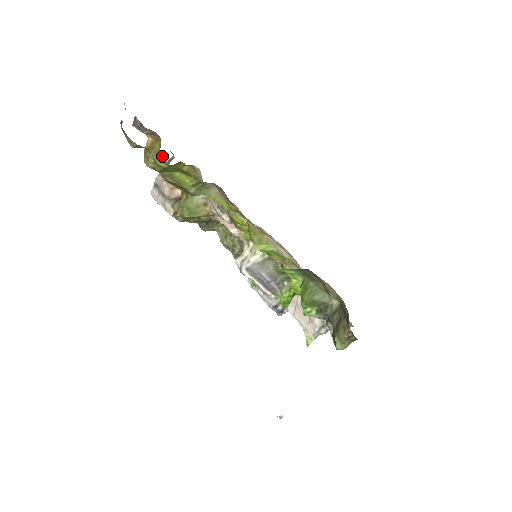
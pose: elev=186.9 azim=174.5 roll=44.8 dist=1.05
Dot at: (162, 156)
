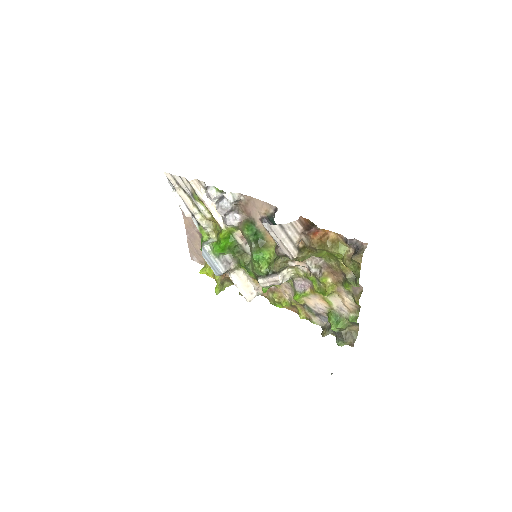
Dot at: (316, 231)
